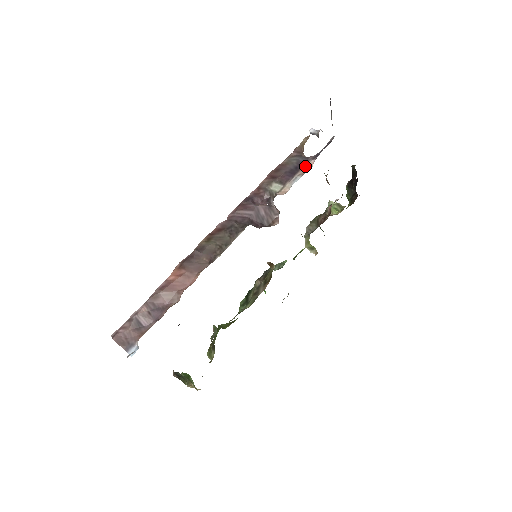
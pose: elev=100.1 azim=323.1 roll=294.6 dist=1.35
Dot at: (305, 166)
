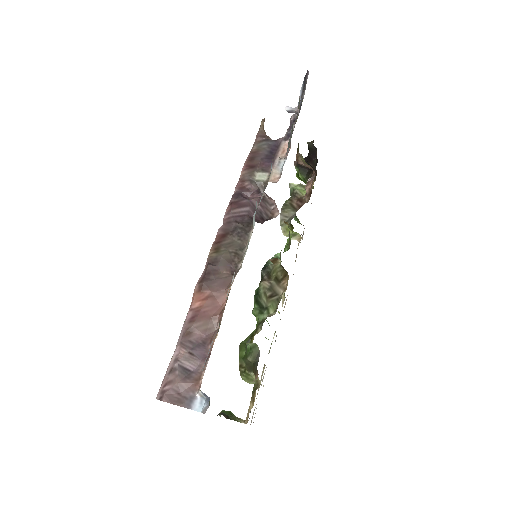
Dot at: (281, 149)
